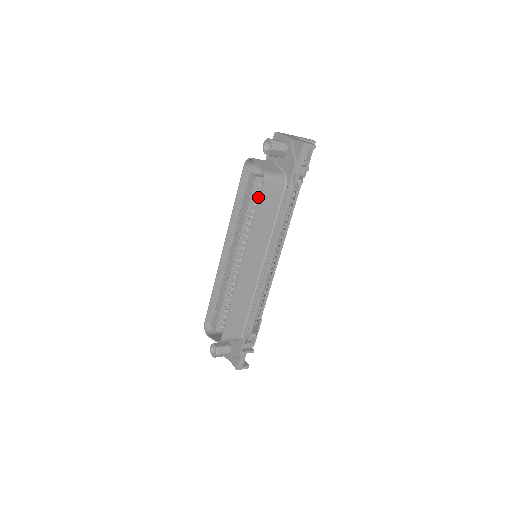
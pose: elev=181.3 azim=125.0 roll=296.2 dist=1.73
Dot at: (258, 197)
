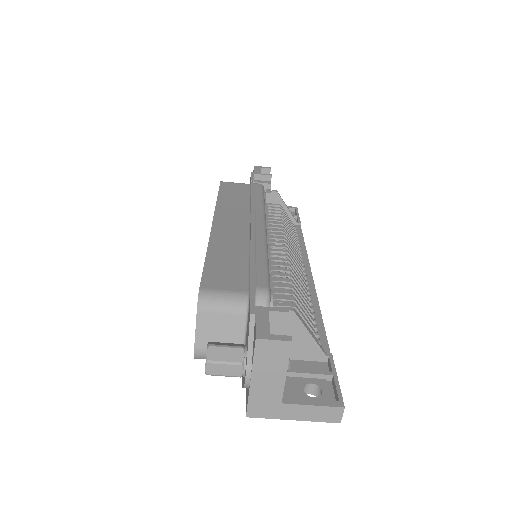
Dot at: occluded
